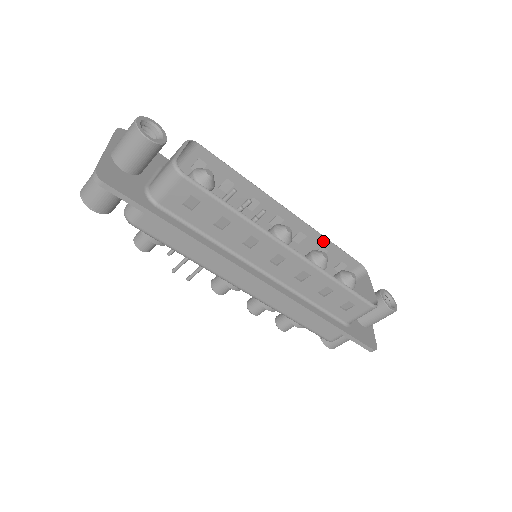
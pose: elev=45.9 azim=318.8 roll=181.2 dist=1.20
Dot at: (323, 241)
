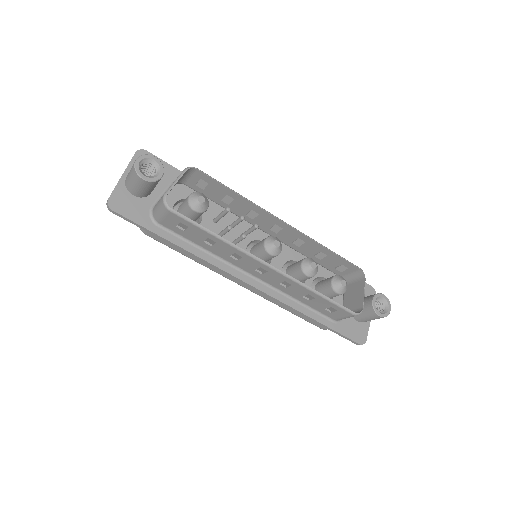
Dot at: (321, 248)
